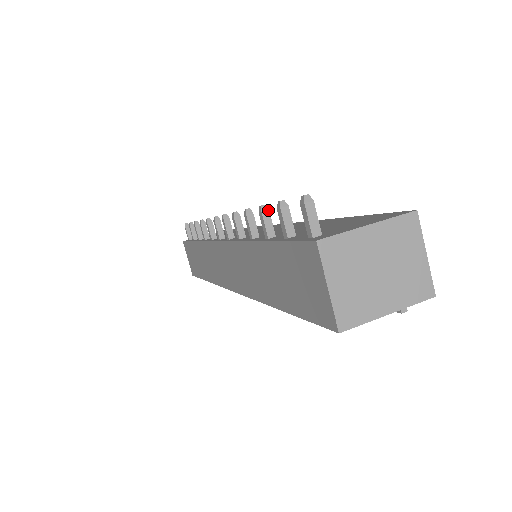
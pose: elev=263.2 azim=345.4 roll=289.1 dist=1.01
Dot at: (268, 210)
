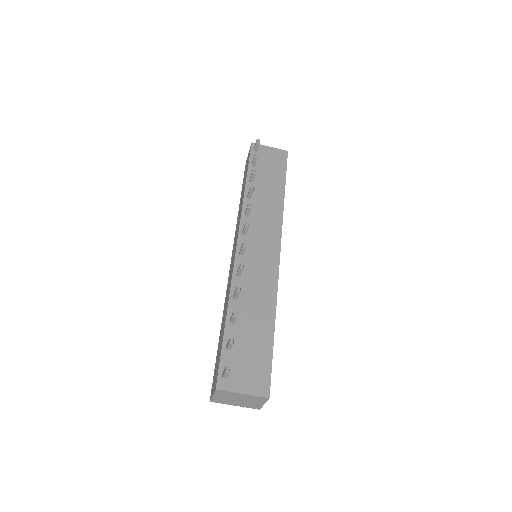
Dot at: (236, 317)
